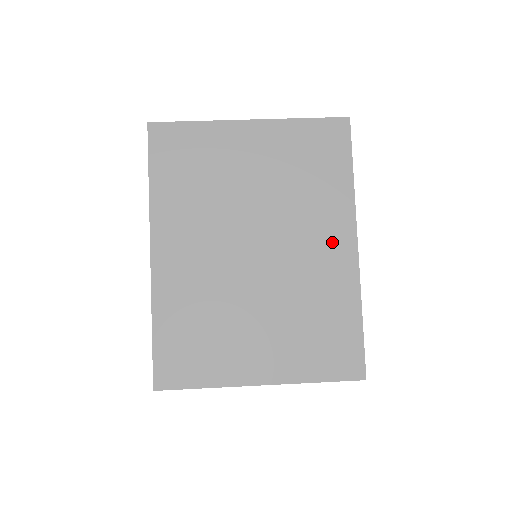
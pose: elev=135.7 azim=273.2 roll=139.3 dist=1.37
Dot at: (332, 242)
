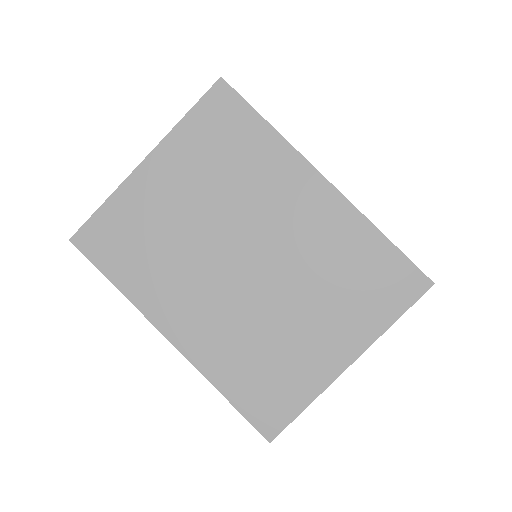
Dot at: (302, 197)
